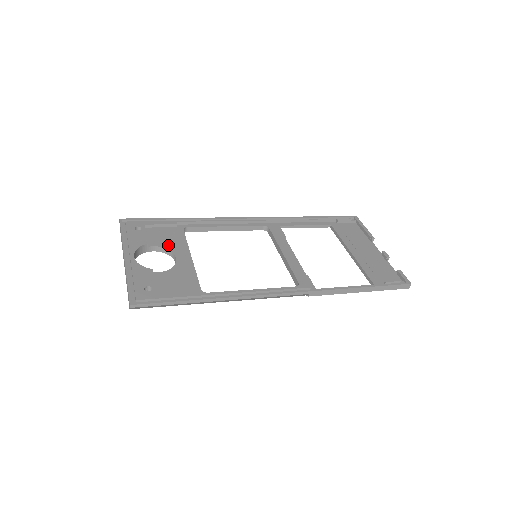
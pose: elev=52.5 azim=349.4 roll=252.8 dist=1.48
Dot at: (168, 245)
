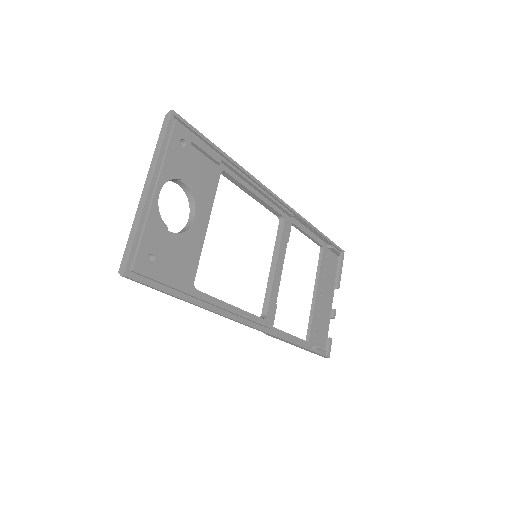
Dot at: (197, 191)
